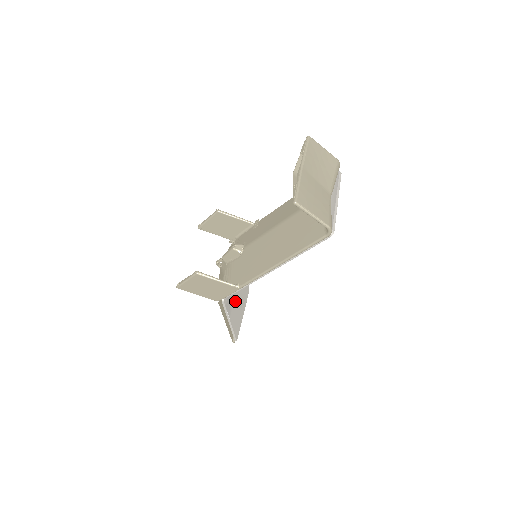
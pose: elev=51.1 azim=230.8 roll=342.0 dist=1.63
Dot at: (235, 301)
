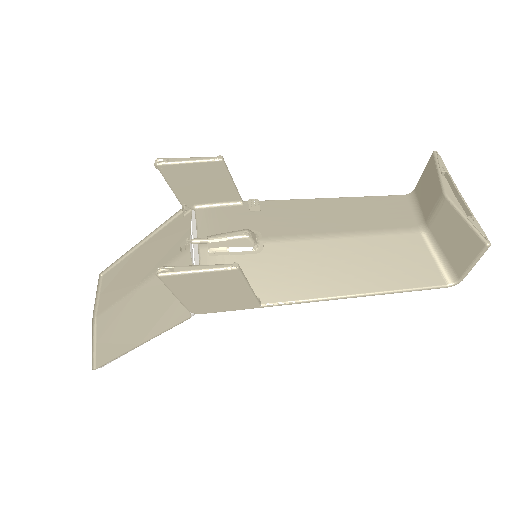
Dot at: occluded
